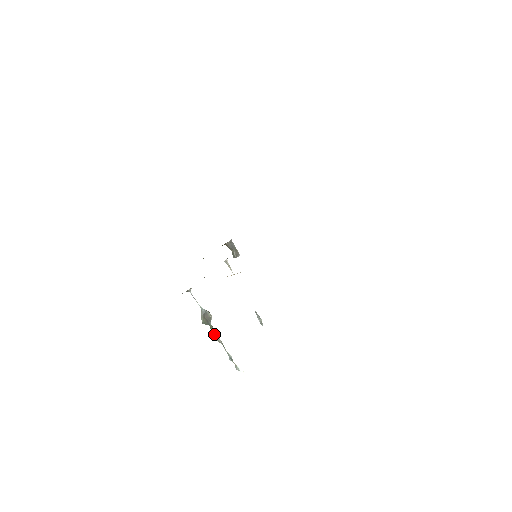
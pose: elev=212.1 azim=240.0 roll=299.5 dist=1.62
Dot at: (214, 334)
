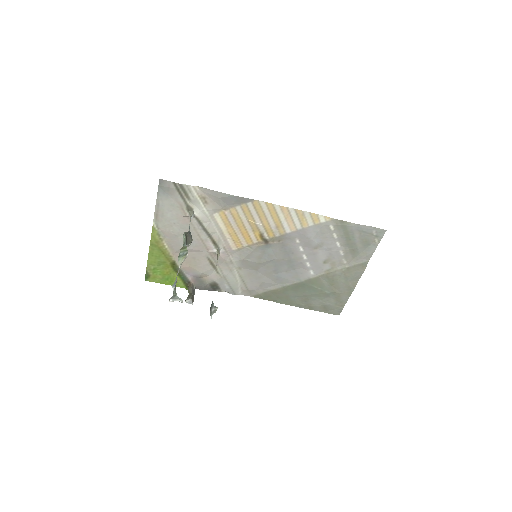
Dot at: (181, 254)
